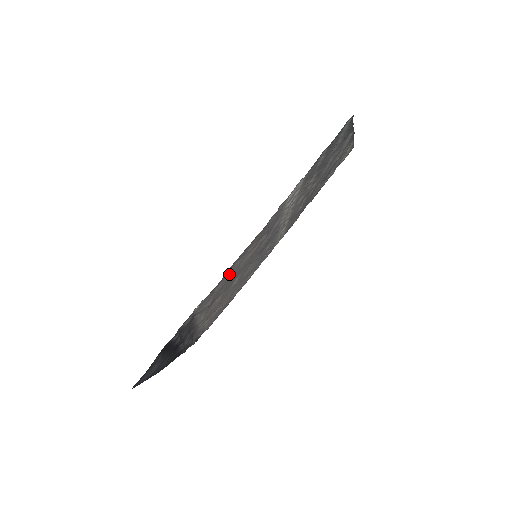
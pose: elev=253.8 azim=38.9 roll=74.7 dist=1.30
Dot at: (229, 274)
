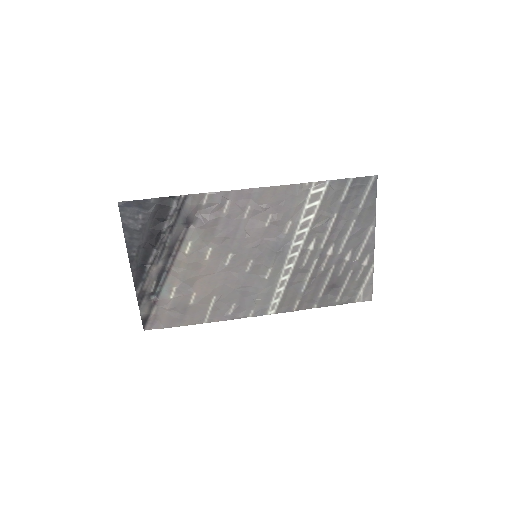
Dot at: (240, 209)
